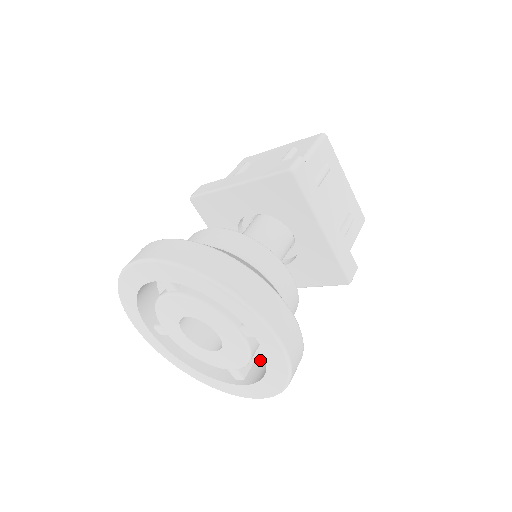
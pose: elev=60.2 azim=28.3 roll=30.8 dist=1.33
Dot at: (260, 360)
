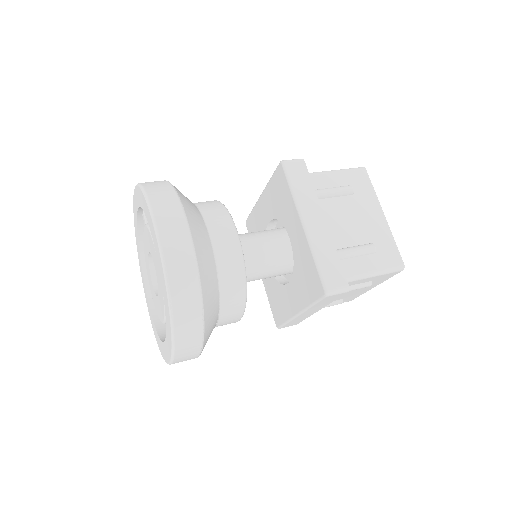
Dot at: occluded
